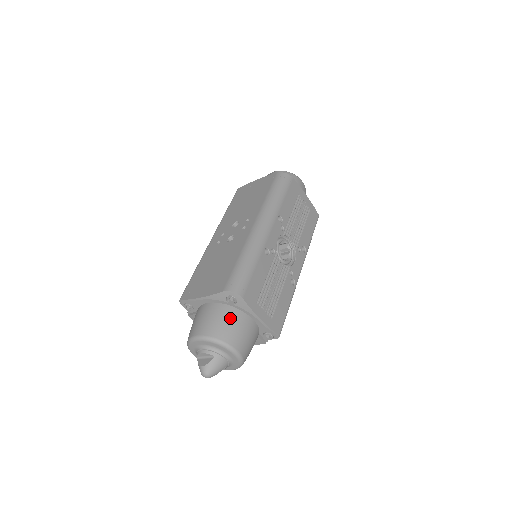
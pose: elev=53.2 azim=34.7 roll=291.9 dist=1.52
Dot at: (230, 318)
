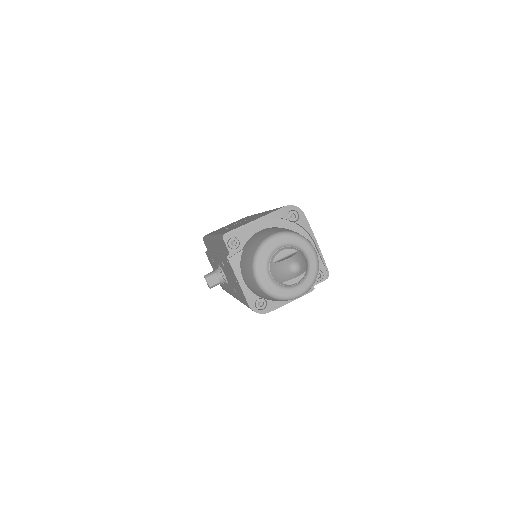
Dot at: occluded
